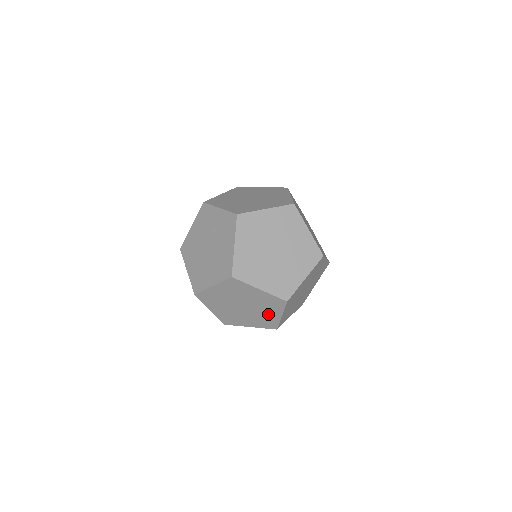
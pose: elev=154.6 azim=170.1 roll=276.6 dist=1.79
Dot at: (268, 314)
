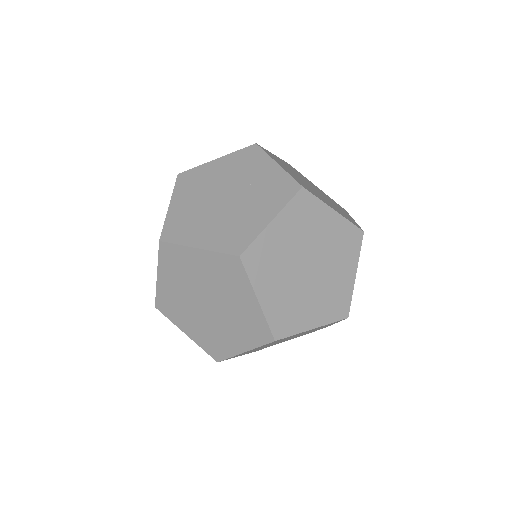
Dot at: (229, 337)
